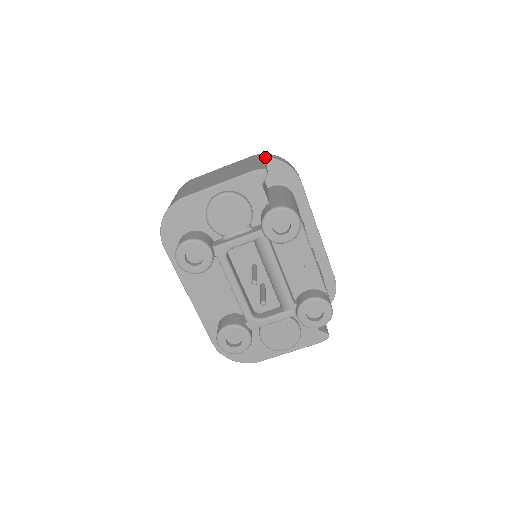
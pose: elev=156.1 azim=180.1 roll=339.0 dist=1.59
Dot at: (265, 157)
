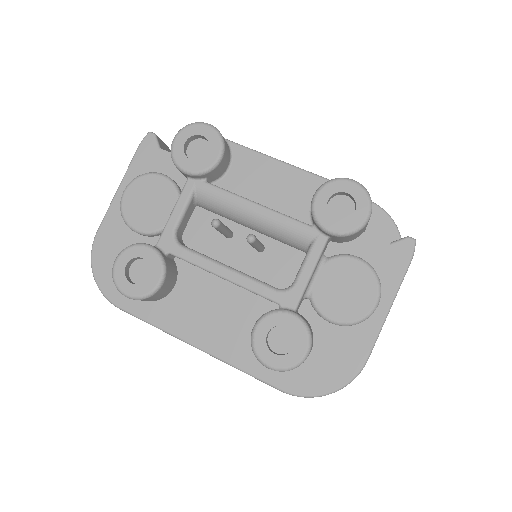
Dot at: occluded
